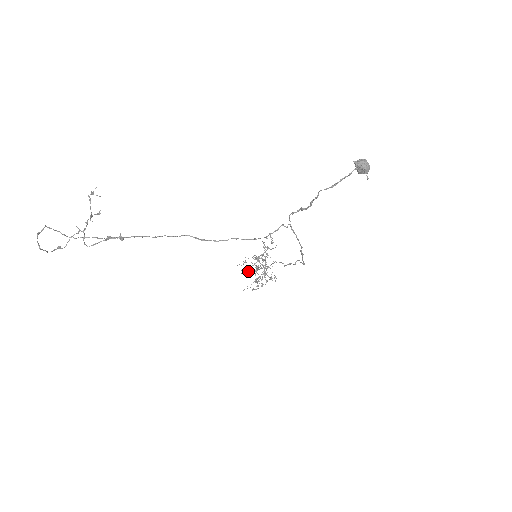
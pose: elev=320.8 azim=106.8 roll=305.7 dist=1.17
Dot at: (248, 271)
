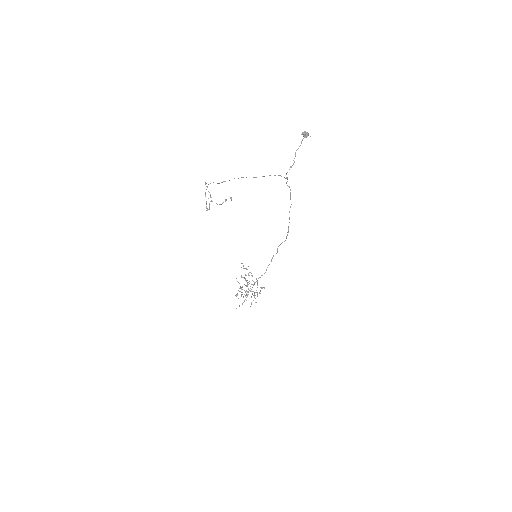
Dot at: occluded
